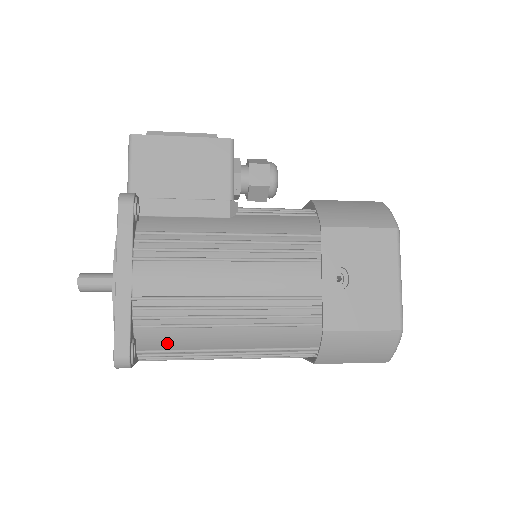
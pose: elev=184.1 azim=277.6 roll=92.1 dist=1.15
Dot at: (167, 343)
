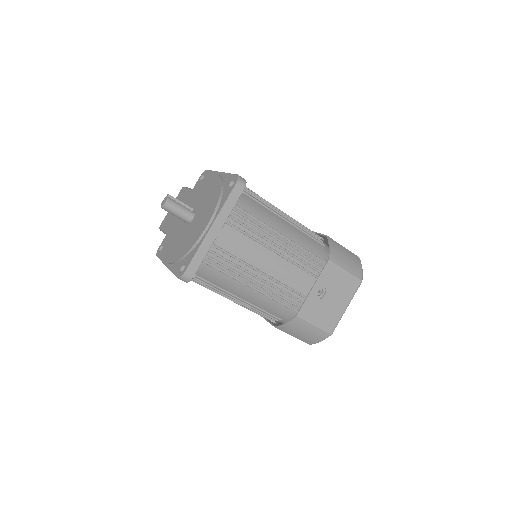
Dot at: (250, 207)
